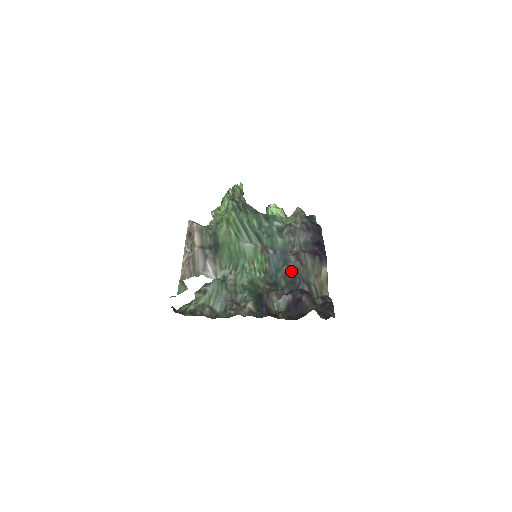
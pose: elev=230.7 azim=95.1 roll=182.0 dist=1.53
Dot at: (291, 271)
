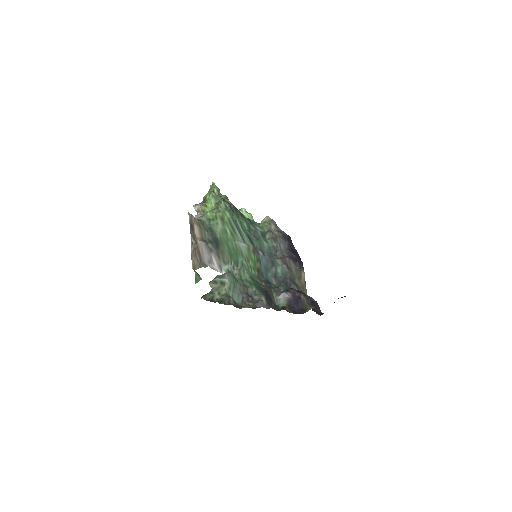
Dot at: (280, 272)
